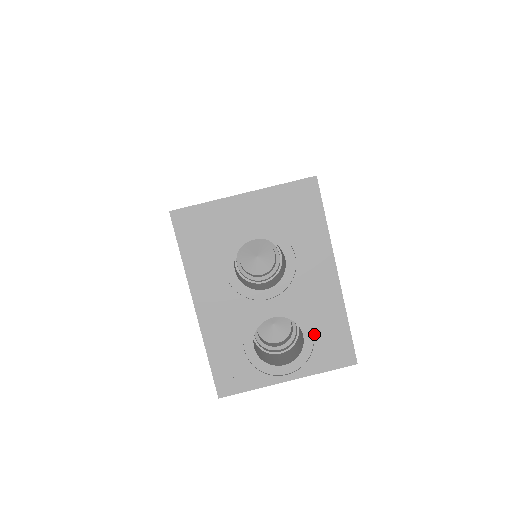
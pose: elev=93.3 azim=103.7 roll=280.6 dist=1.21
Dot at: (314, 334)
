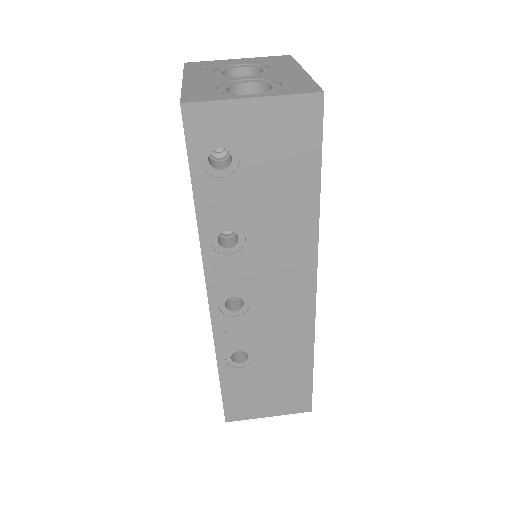
Dot at: (282, 84)
